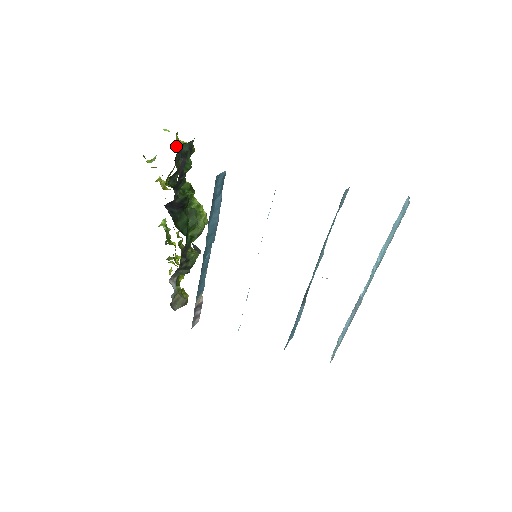
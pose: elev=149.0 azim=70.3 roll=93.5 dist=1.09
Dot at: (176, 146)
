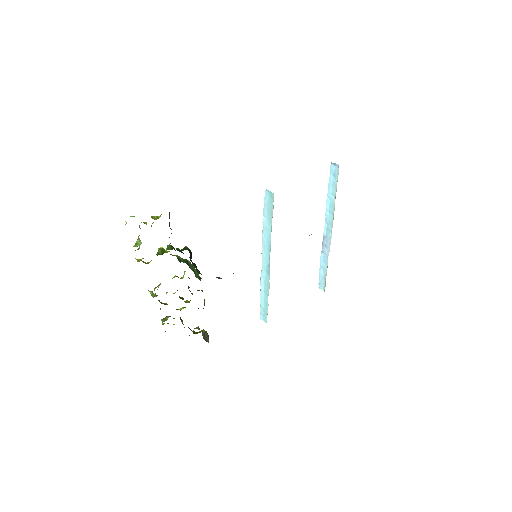
Dot at: occluded
